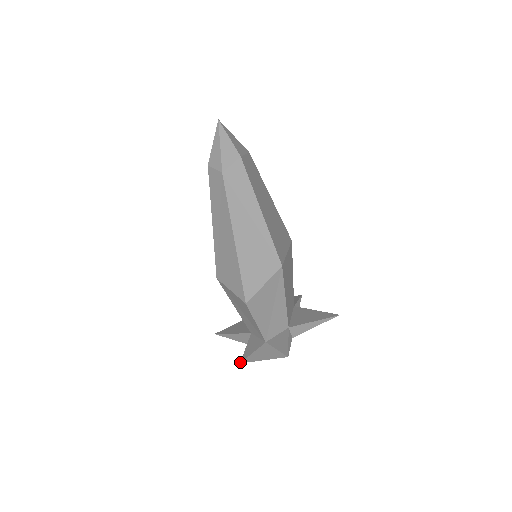
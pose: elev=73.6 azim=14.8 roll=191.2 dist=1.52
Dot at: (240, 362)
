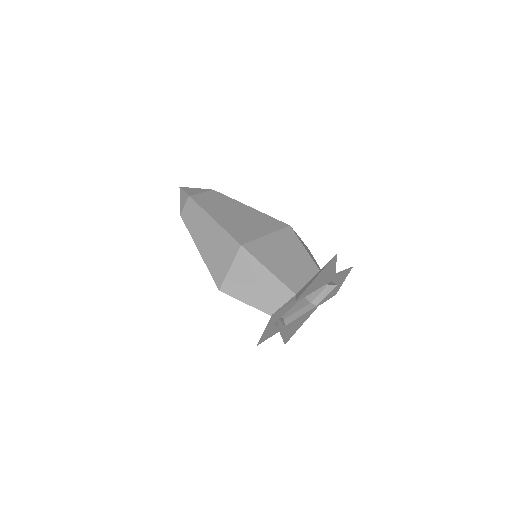
Dot at: occluded
